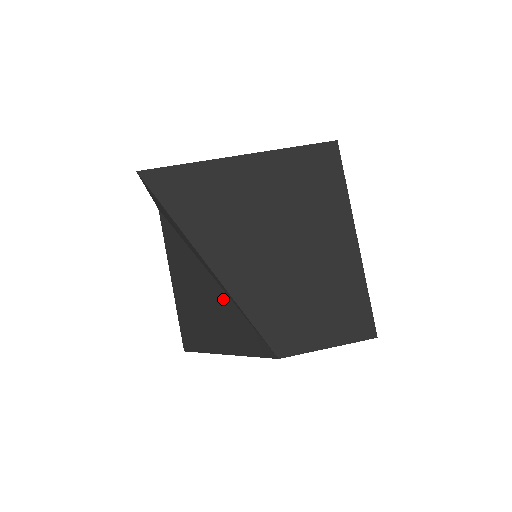
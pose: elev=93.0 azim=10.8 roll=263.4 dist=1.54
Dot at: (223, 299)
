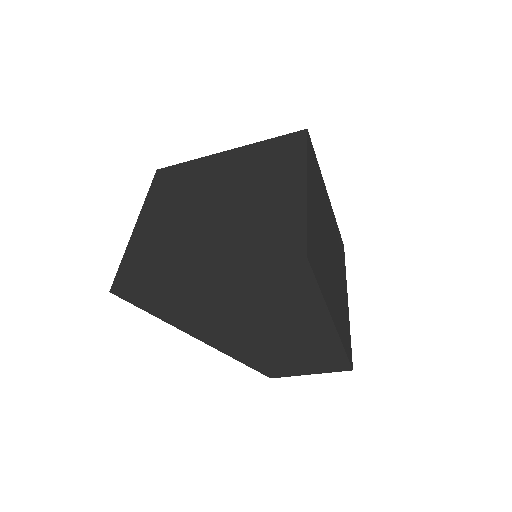
Dot at: occluded
